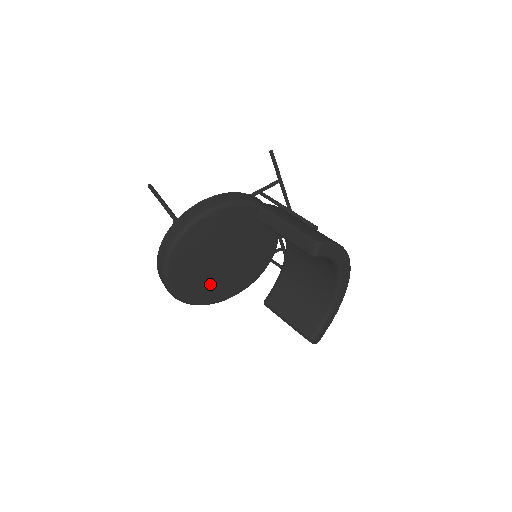
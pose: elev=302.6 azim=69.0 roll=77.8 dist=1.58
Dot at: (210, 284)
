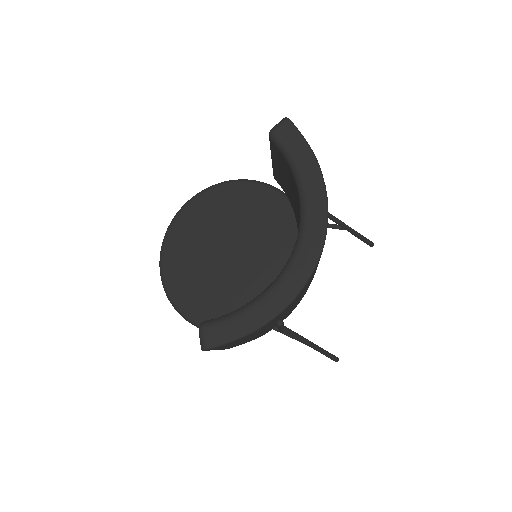
Dot at: (196, 274)
